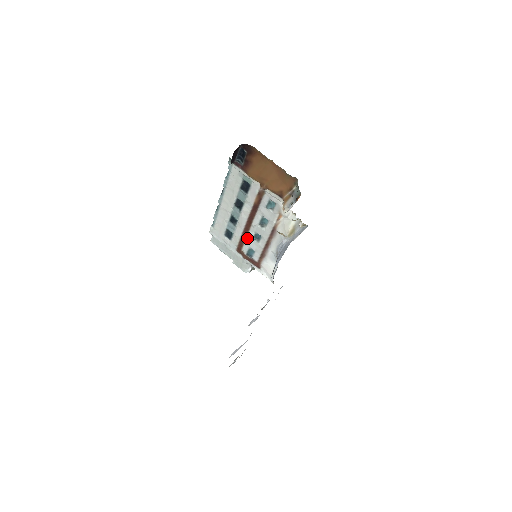
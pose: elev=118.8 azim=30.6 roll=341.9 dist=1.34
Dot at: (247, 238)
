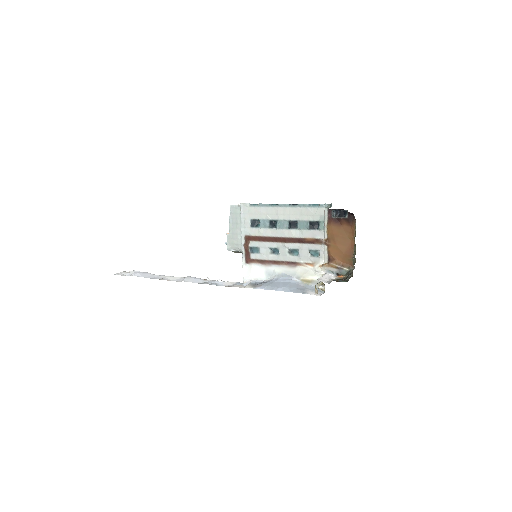
Dot at: (267, 242)
